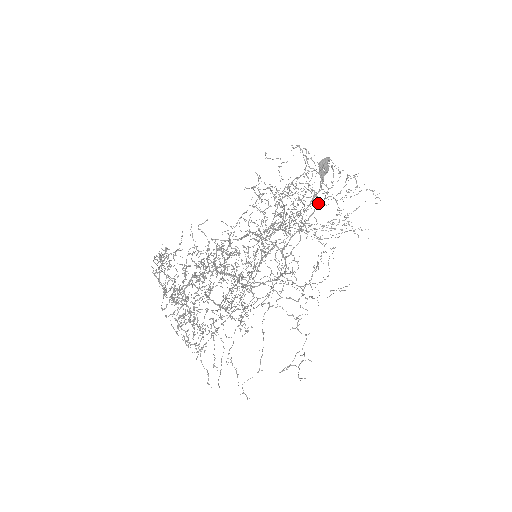
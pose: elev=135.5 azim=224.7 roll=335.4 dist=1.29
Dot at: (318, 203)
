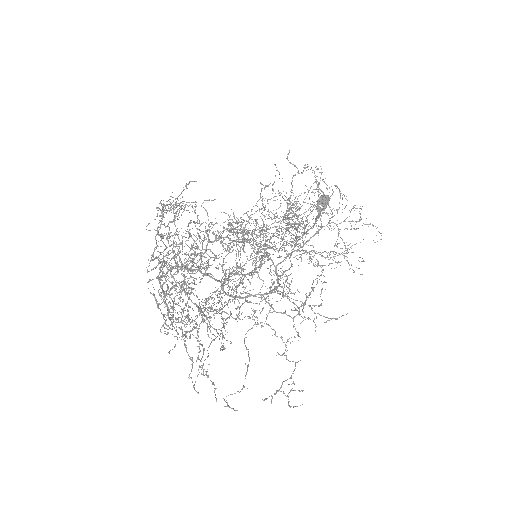
Dot at: (321, 226)
